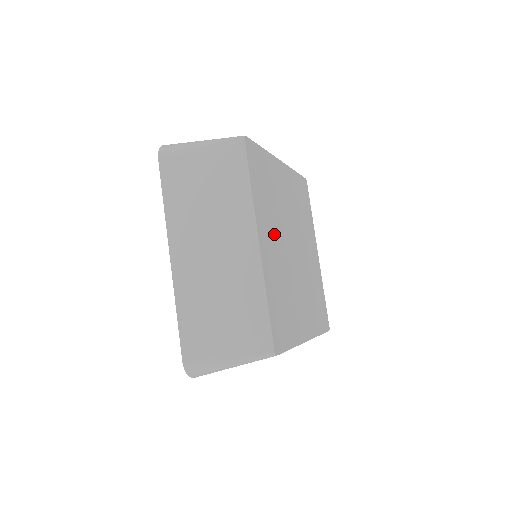
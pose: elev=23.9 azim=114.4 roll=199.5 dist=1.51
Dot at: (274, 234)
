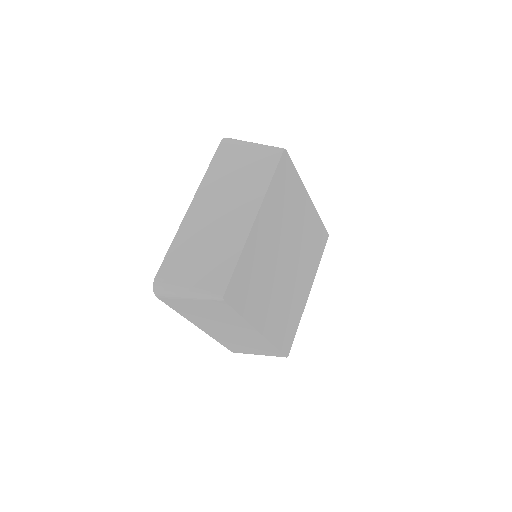
Dot at: (268, 297)
